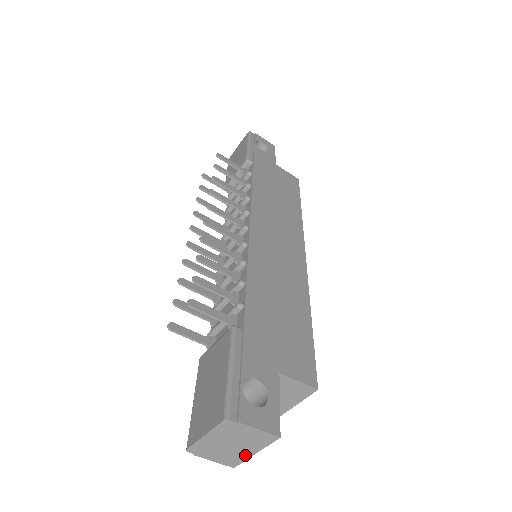
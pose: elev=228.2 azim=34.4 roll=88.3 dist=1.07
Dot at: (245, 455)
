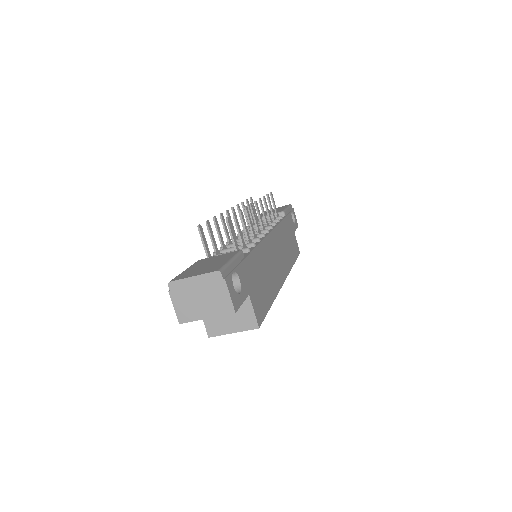
Dot at: (199, 315)
